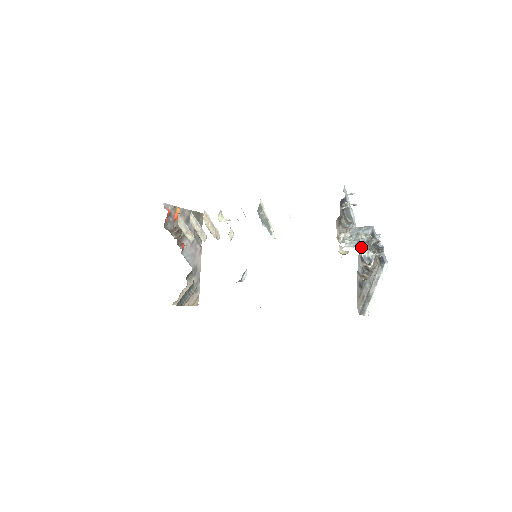
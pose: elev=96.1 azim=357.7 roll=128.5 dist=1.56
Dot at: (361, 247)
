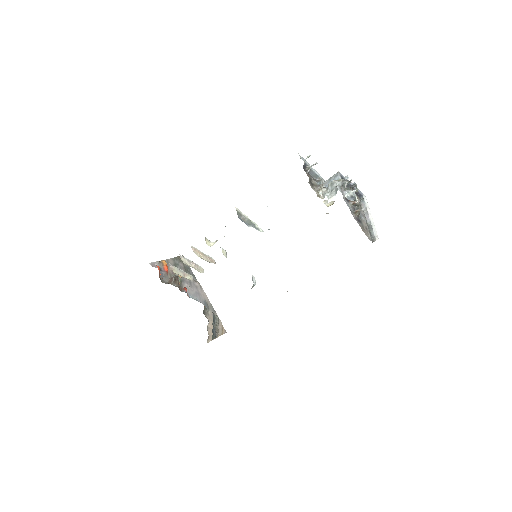
Dot at: (341, 191)
